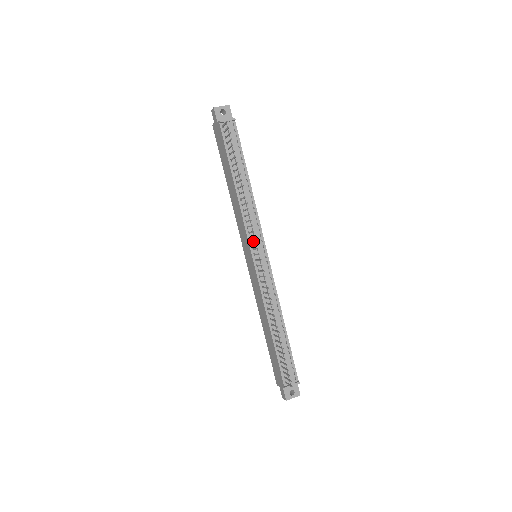
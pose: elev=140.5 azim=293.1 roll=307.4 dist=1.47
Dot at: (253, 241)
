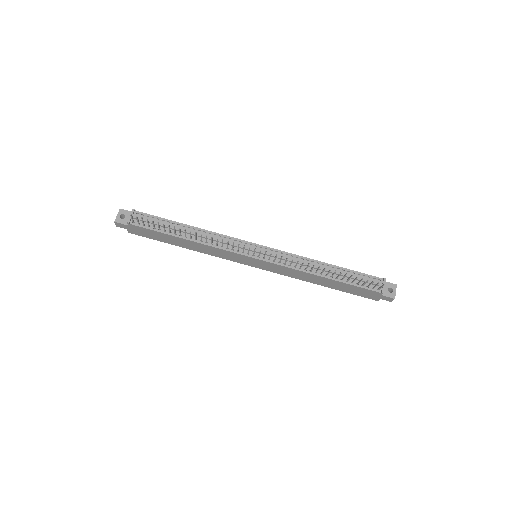
Dot at: (242, 250)
